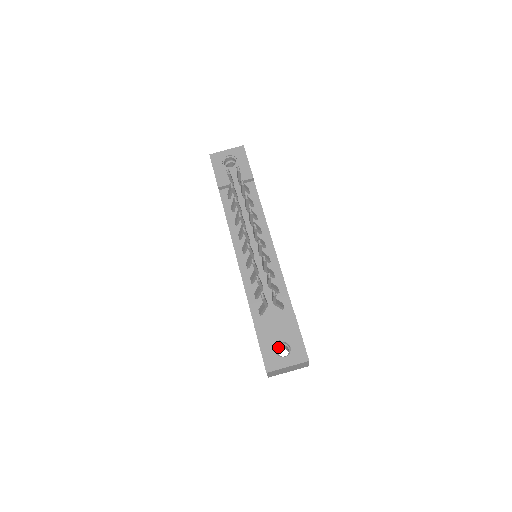
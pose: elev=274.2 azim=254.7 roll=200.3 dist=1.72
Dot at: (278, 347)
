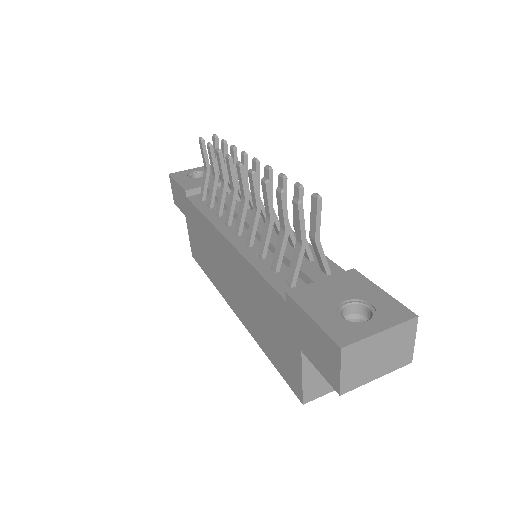
Dot at: occluded
